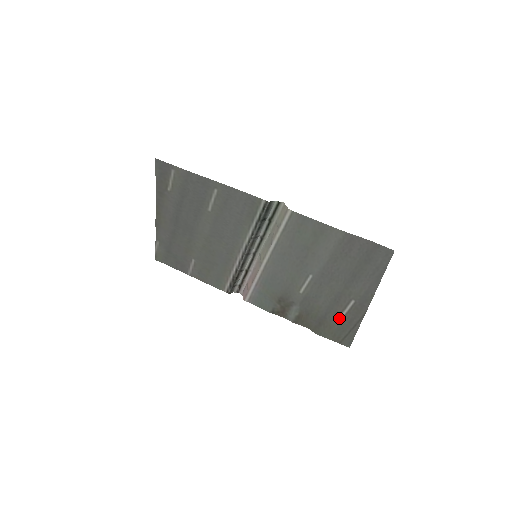
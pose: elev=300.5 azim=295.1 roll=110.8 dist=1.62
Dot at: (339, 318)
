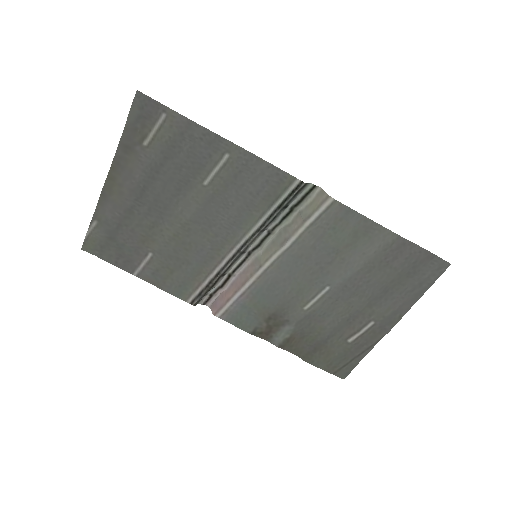
Dot at: (344, 343)
